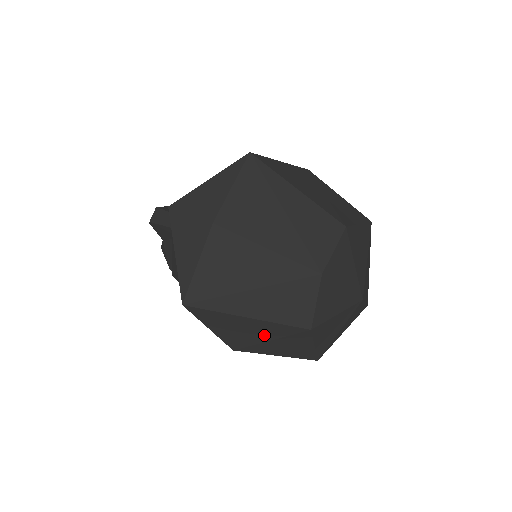
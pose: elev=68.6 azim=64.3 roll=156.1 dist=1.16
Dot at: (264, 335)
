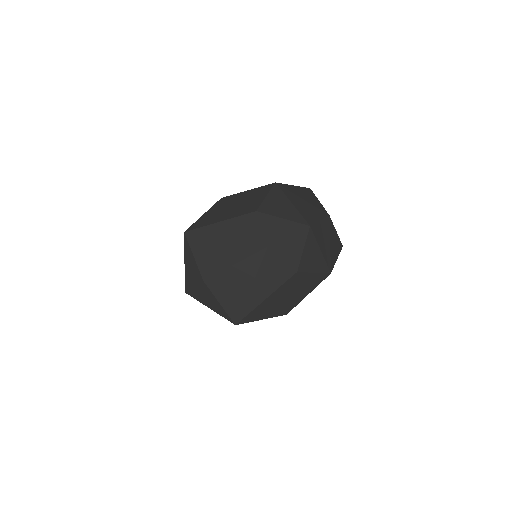
Dot at: (285, 296)
